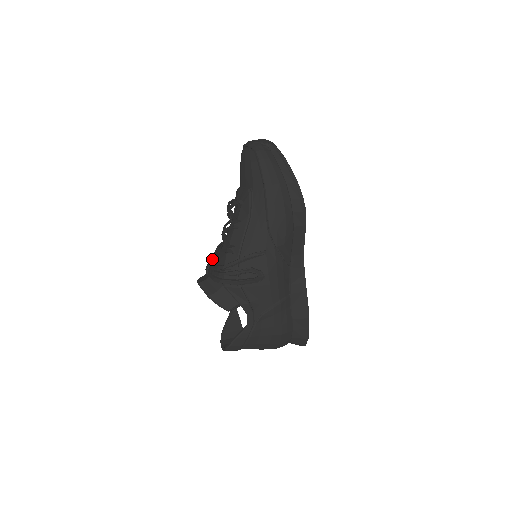
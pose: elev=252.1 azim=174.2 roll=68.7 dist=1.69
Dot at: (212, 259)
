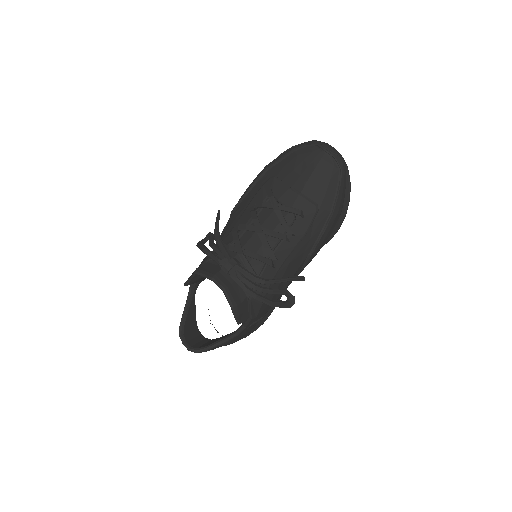
Dot at: (228, 252)
